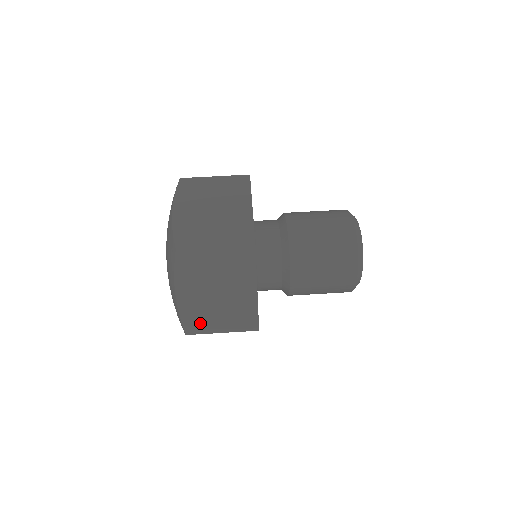
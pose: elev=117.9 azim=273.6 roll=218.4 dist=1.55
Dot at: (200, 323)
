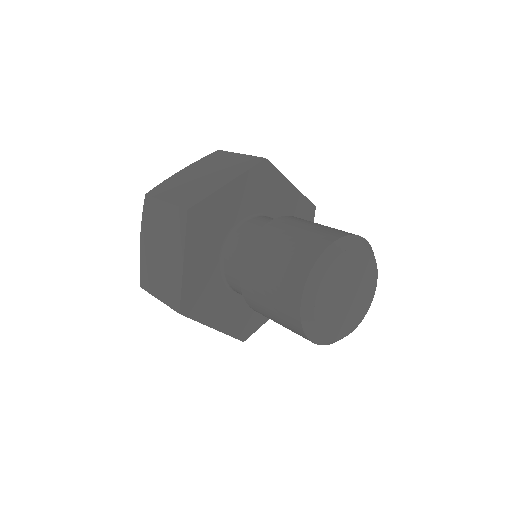
Dot at: (149, 280)
